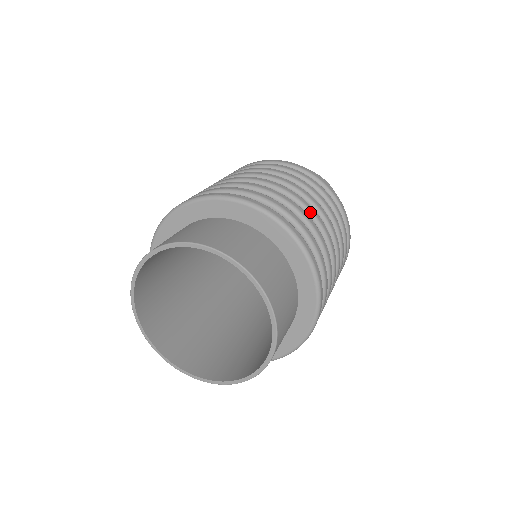
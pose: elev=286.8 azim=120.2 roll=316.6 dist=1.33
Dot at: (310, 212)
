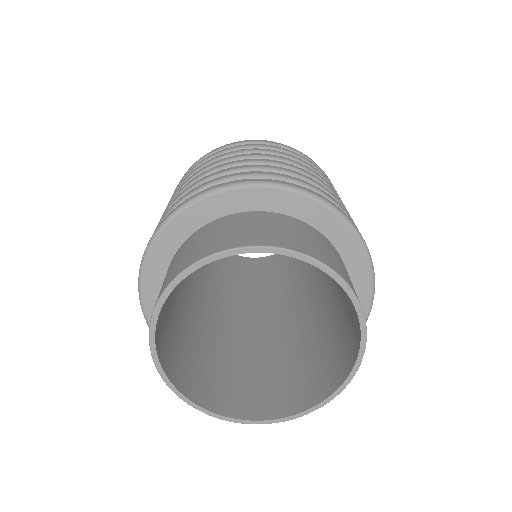
Dot at: (298, 171)
